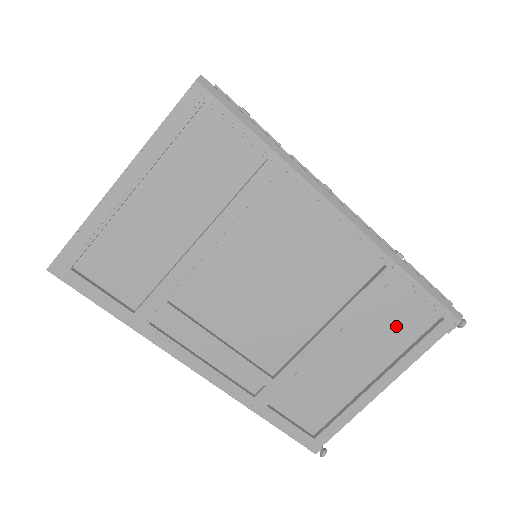
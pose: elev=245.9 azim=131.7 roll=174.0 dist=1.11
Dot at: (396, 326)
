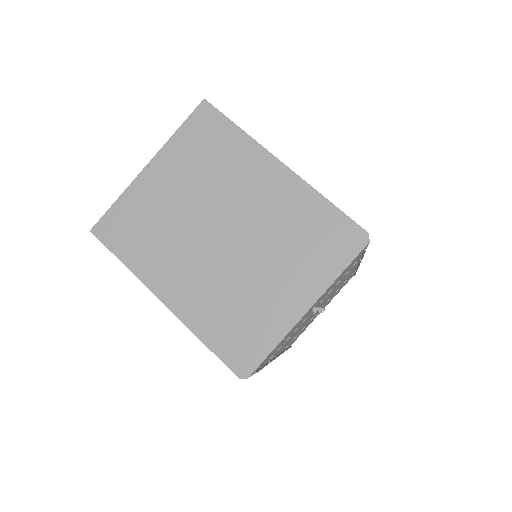
Dot at: occluded
